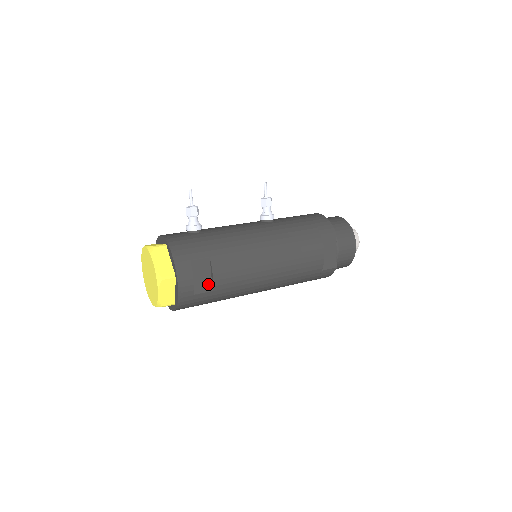
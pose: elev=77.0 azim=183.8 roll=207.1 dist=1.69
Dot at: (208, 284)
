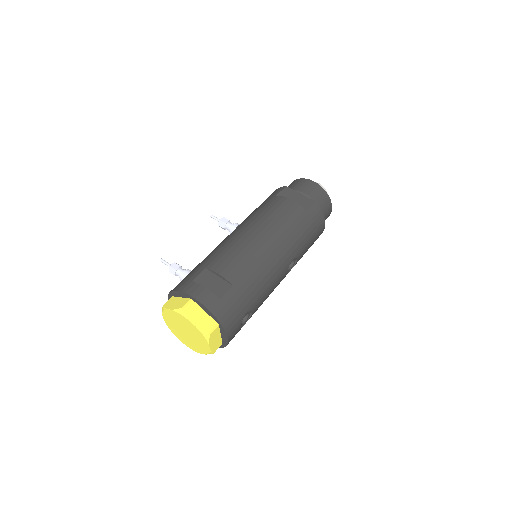
Dot at: (224, 284)
